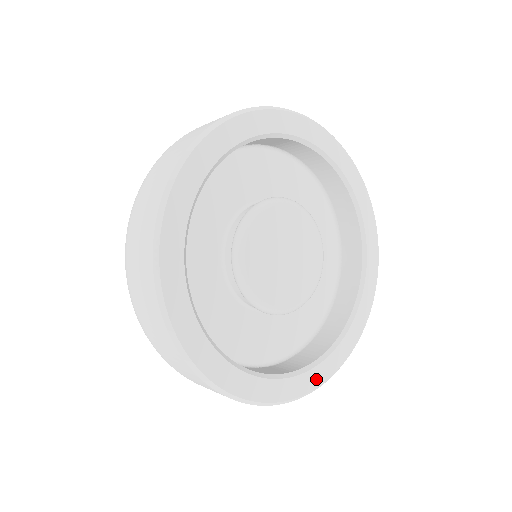
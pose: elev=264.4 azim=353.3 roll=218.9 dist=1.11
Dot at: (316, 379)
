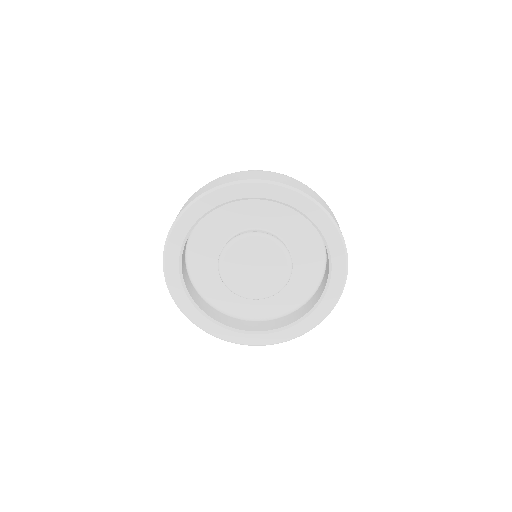
Dot at: (290, 334)
